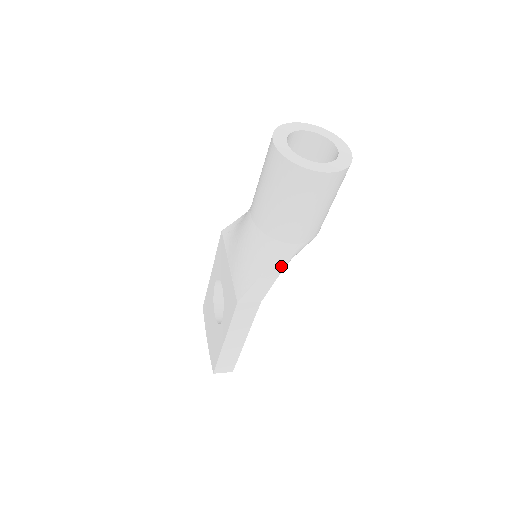
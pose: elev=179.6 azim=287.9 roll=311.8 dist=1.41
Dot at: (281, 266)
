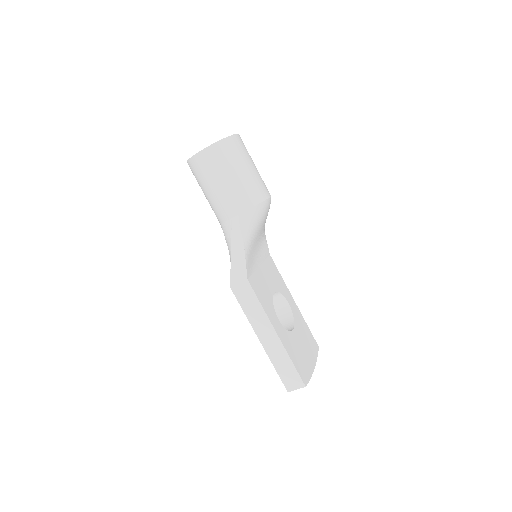
Dot at: (240, 240)
